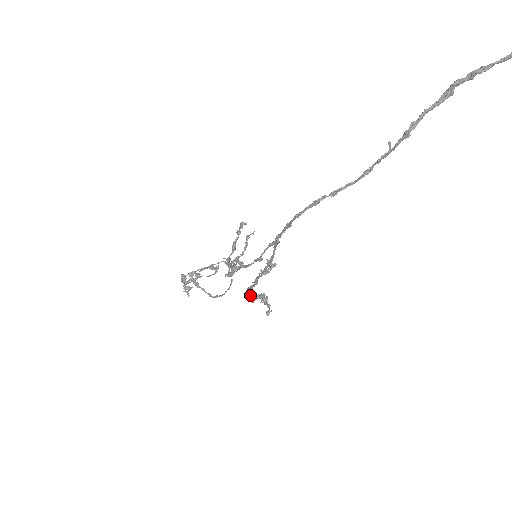
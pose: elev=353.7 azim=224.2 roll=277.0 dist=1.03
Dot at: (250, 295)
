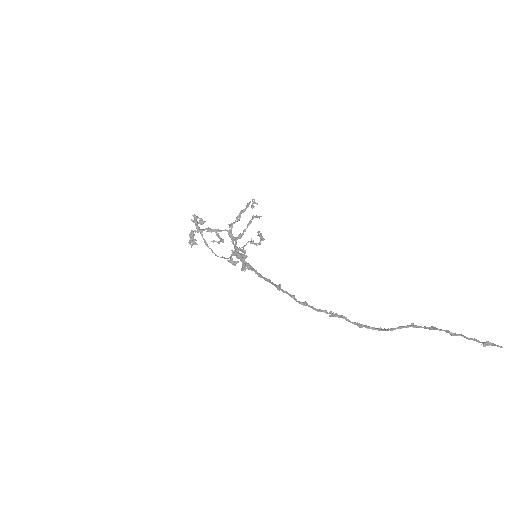
Dot at: occluded
